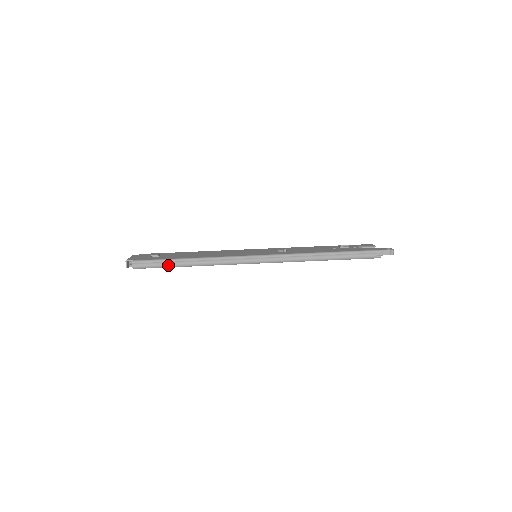
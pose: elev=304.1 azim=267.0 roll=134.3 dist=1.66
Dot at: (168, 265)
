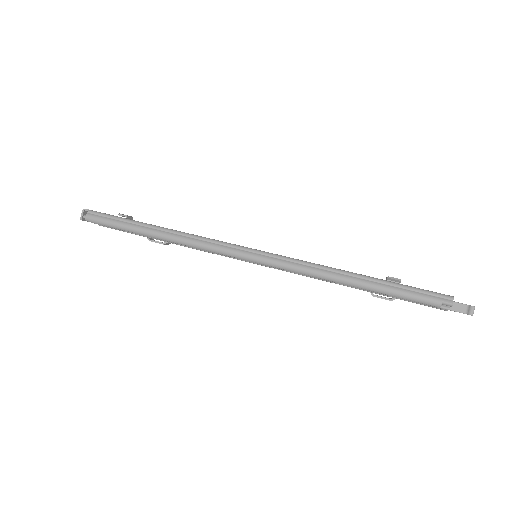
Dot at: (129, 227)
